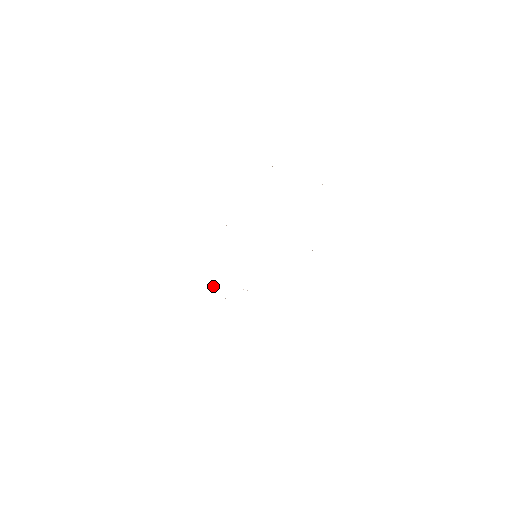
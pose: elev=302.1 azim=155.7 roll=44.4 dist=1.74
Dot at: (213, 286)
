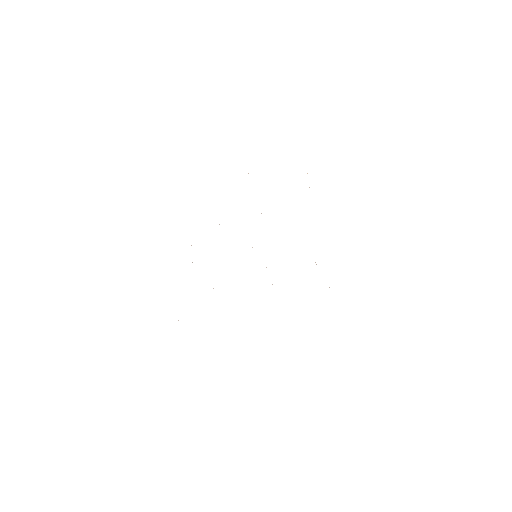
Dot at: occluded
